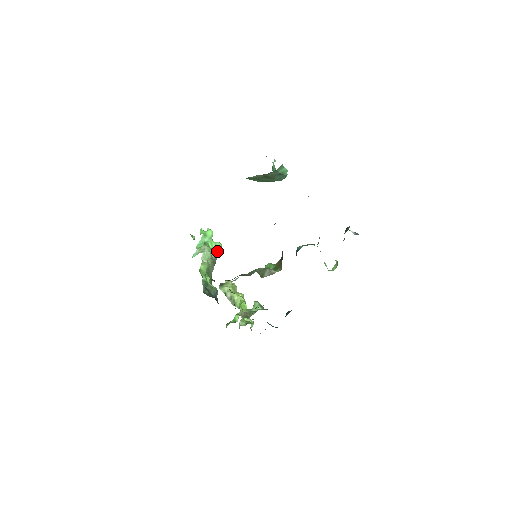
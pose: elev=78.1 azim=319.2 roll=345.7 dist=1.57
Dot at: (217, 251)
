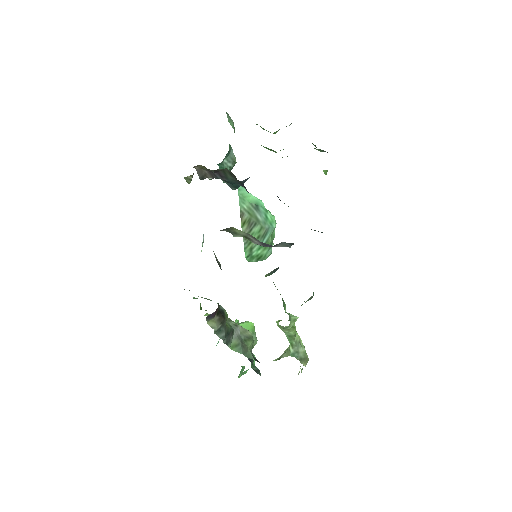
Dot at: (248, 328)
